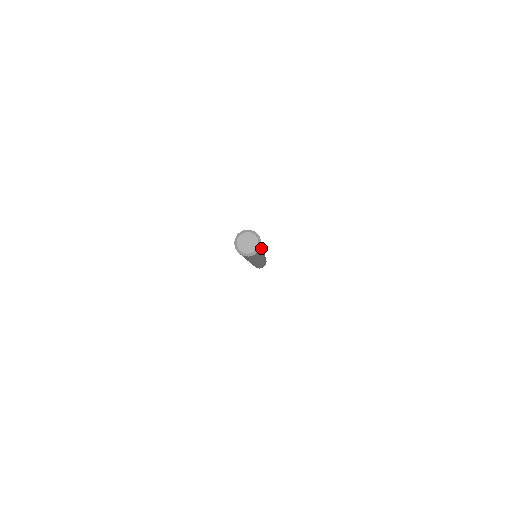
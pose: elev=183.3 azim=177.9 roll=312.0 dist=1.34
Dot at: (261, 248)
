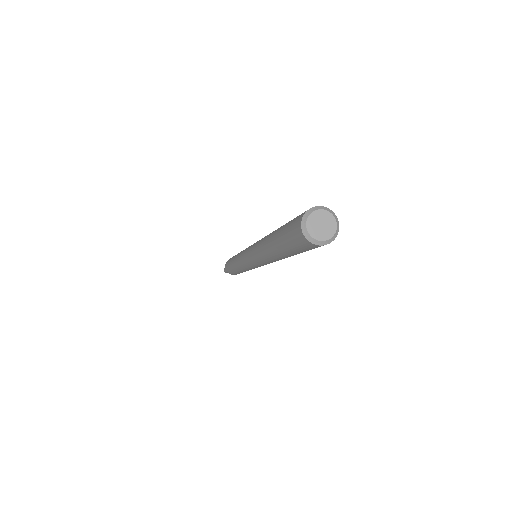
Dot at: occluded
